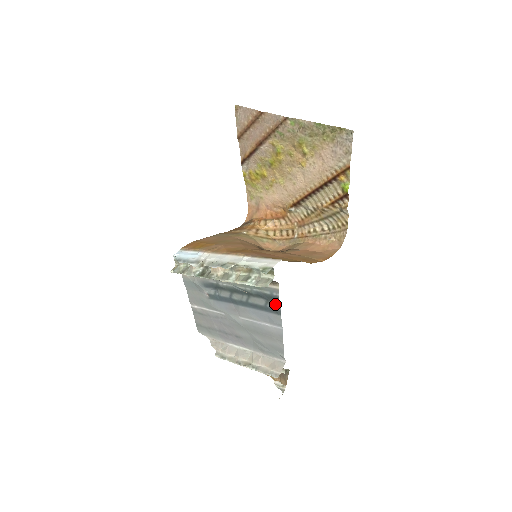
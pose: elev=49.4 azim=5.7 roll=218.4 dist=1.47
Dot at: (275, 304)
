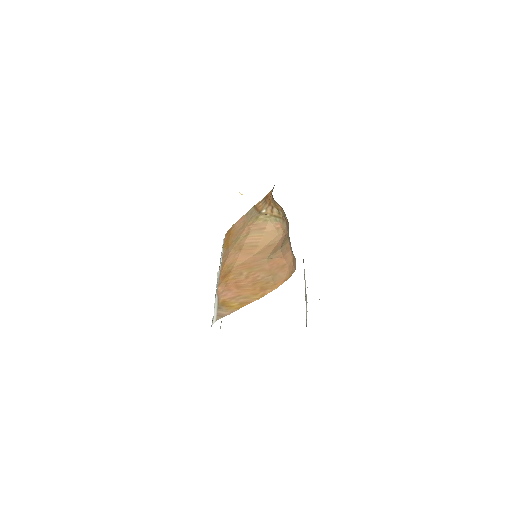
Dot at: occluded
